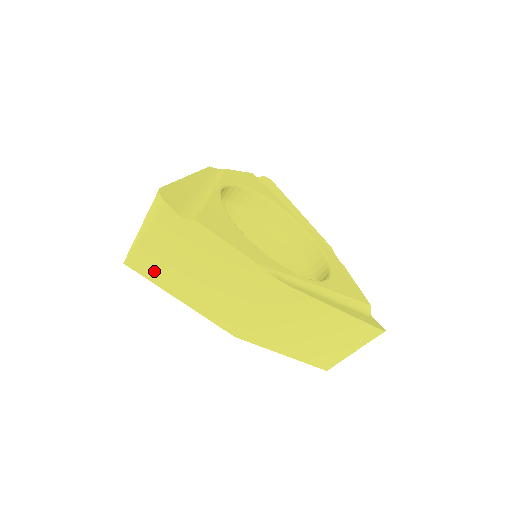
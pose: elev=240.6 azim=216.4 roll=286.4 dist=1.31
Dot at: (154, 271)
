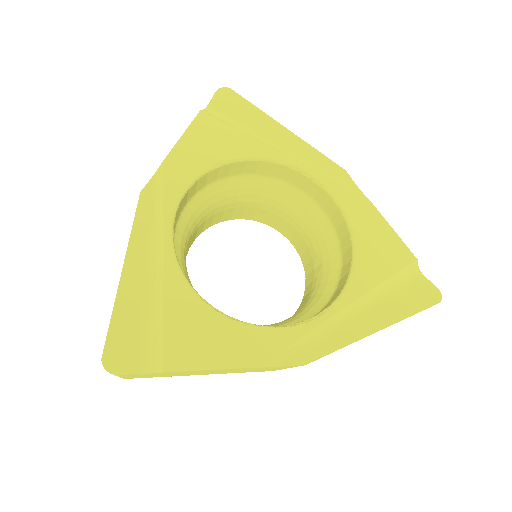
Dot at: occluded
